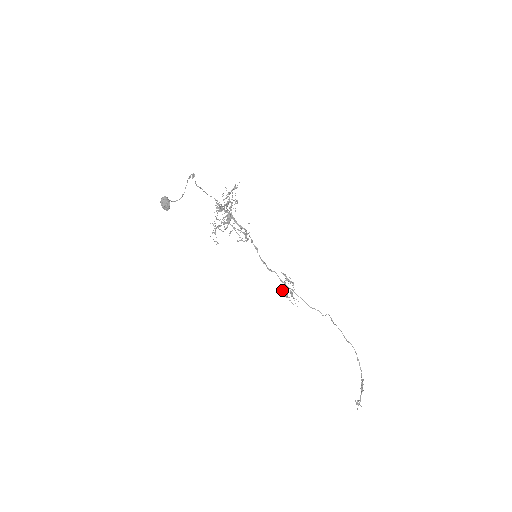
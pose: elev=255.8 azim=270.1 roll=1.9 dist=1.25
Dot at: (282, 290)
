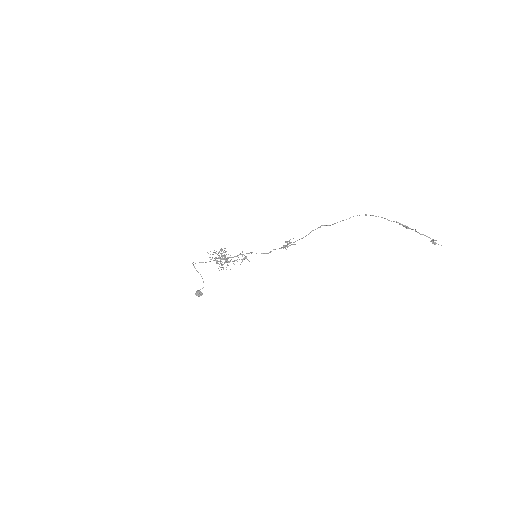
Dot at: occluded
